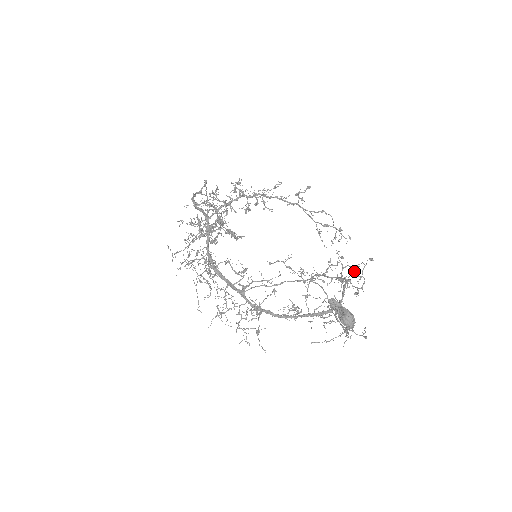
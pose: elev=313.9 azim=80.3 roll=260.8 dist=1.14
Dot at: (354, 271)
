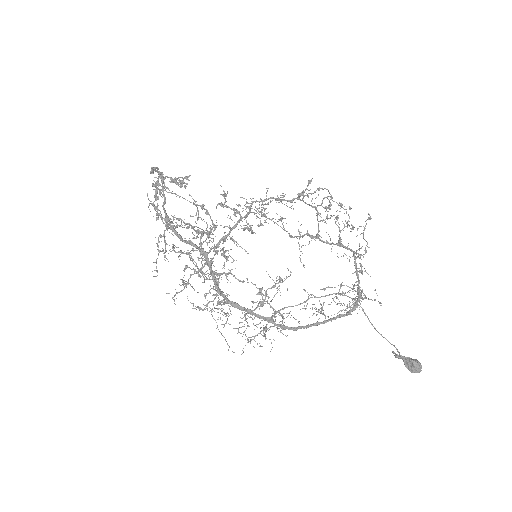
Dot at: (347, 224)
